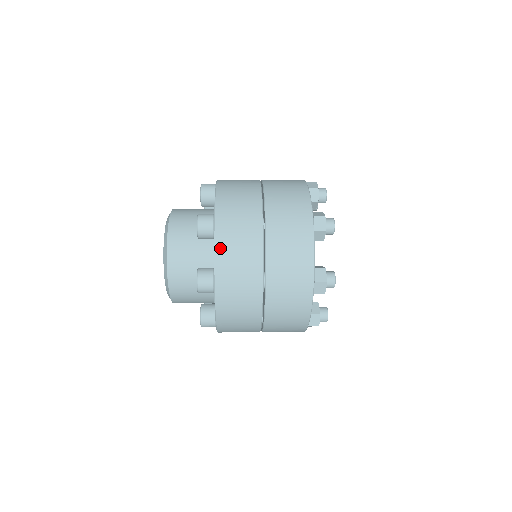
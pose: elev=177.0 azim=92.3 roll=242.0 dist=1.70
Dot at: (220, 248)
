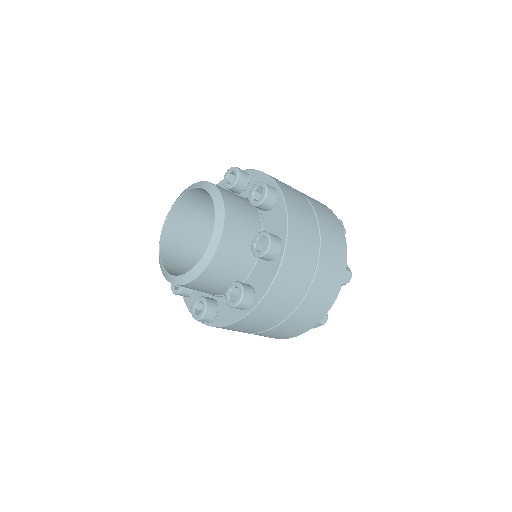
Dot at: (291, 214)
